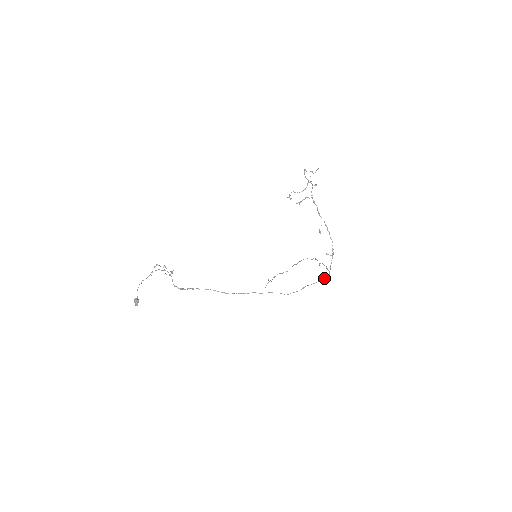
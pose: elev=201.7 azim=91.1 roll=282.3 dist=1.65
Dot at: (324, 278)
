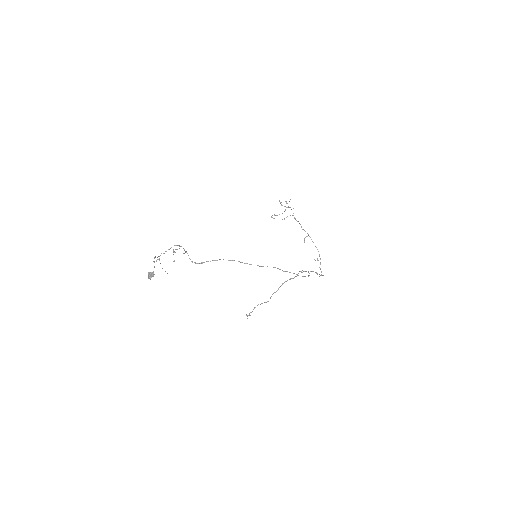
Dot at: (320, 275)
